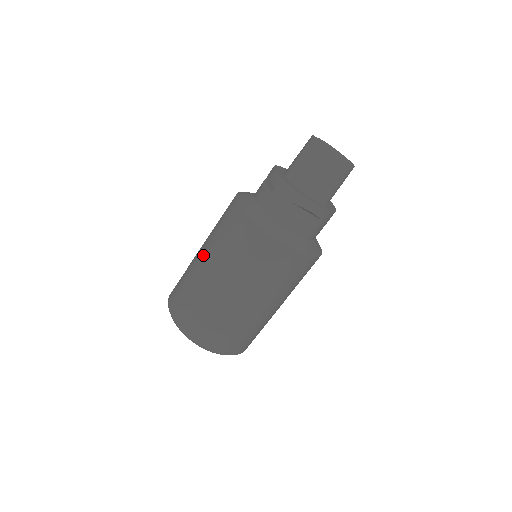
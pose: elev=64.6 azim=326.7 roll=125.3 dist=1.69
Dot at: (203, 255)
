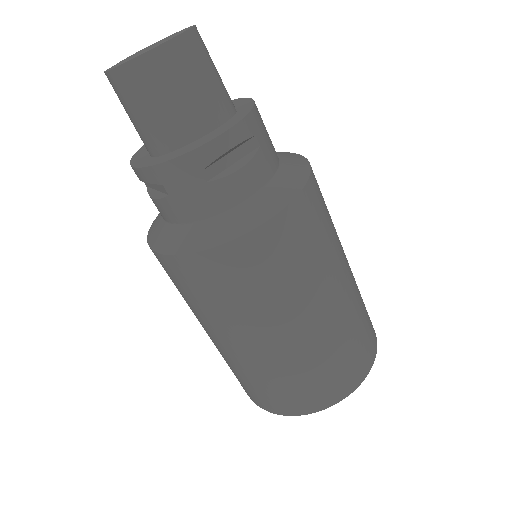
Dot at: (213, 337)
